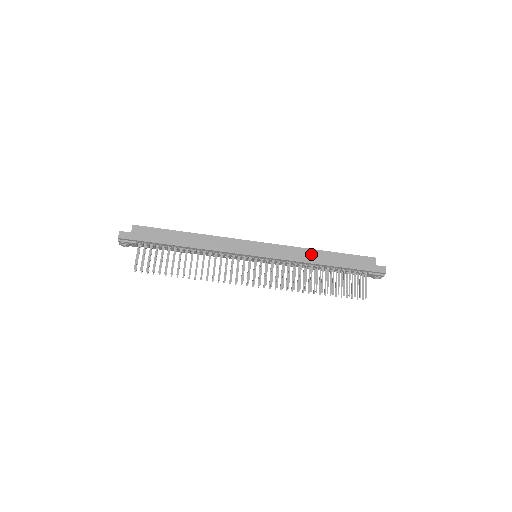
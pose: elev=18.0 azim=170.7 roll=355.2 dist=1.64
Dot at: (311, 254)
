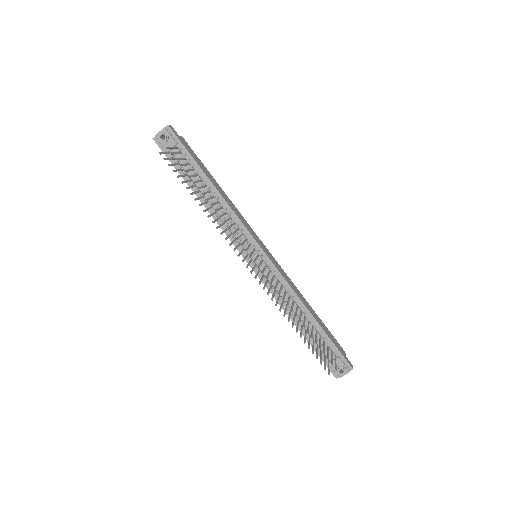
Dot at: (301, 296)
